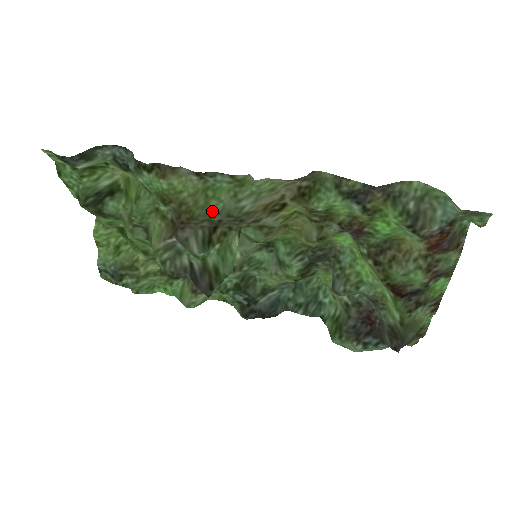
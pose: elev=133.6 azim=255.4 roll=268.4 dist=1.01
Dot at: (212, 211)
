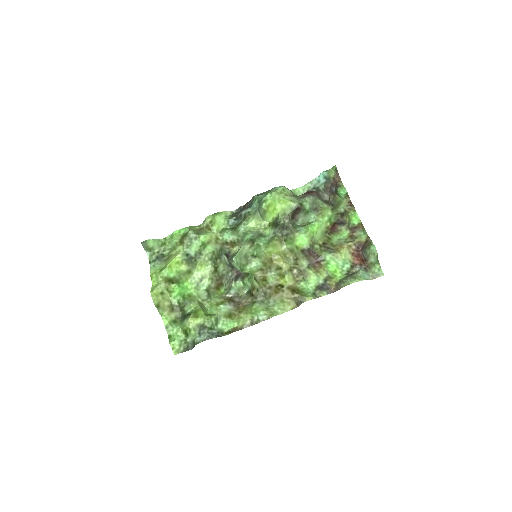
Dot at: (253, 304)
